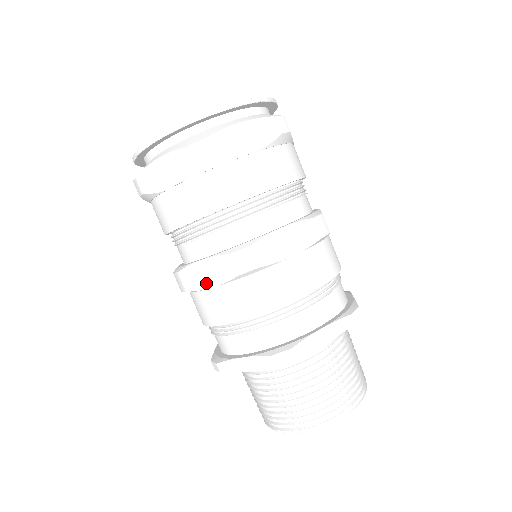
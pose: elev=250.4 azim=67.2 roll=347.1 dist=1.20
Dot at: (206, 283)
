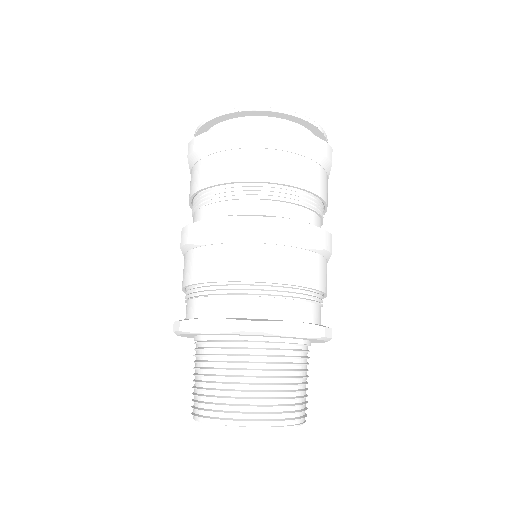
Dot at: (211, 239)
